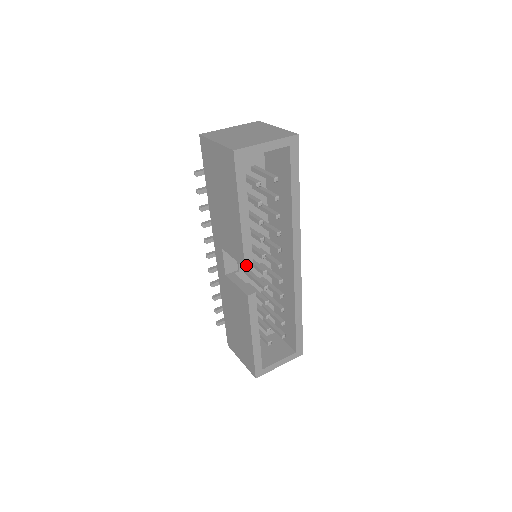
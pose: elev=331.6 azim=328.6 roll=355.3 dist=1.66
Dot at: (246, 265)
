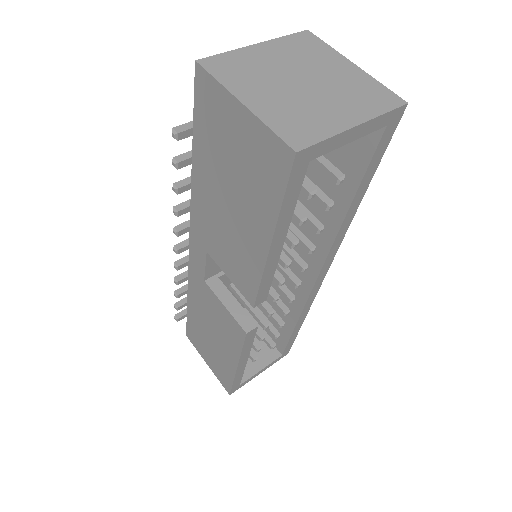
Dot at: (256, 304)
